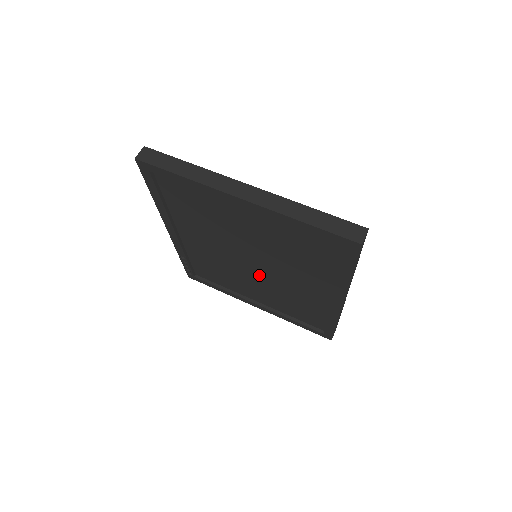
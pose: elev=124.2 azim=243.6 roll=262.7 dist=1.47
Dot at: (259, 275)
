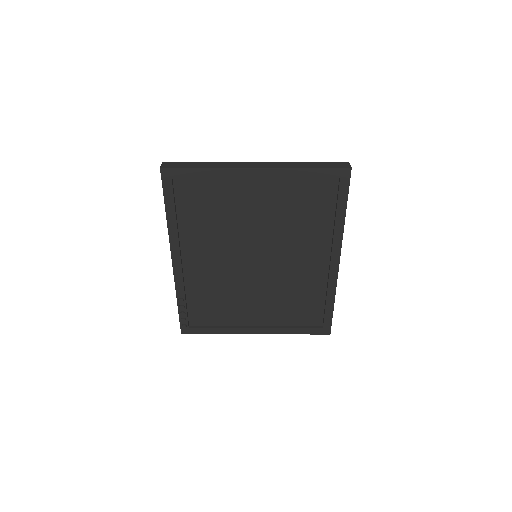
Dot at: (261, 276)
